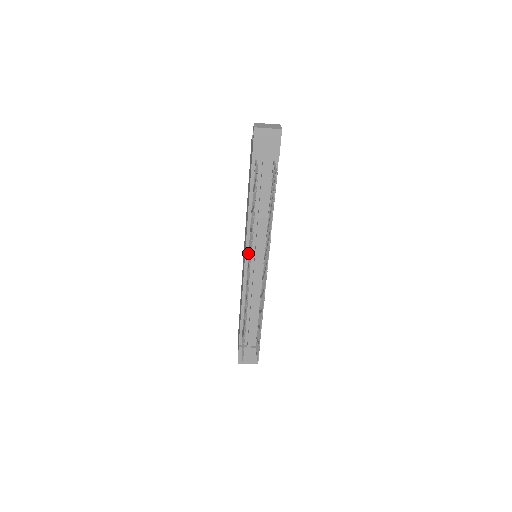
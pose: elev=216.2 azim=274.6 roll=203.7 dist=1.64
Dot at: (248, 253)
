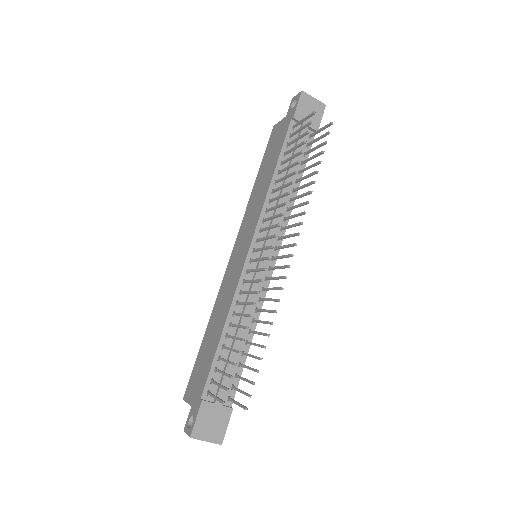
Dot at: (256, 238)
